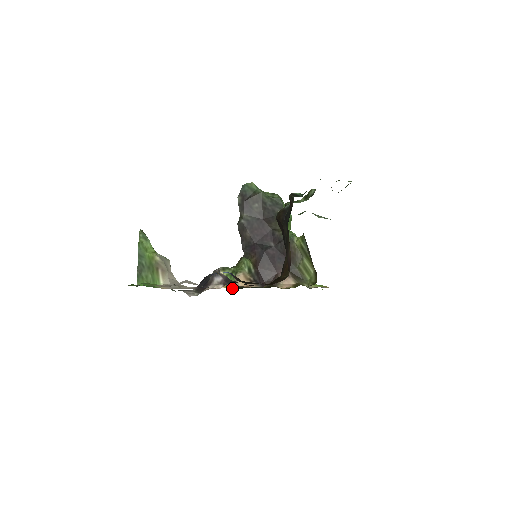
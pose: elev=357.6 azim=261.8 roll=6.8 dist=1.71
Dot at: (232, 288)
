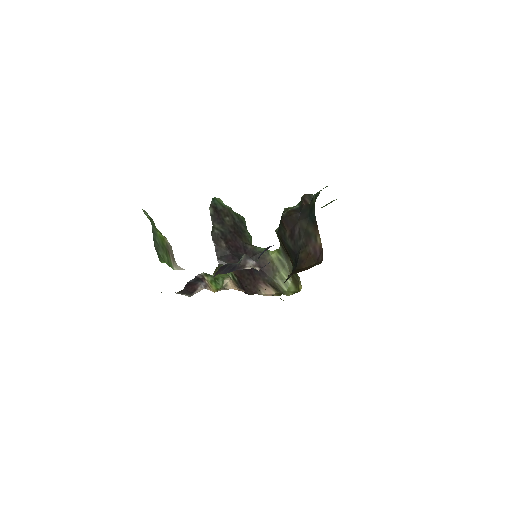
Dot at: occluded
